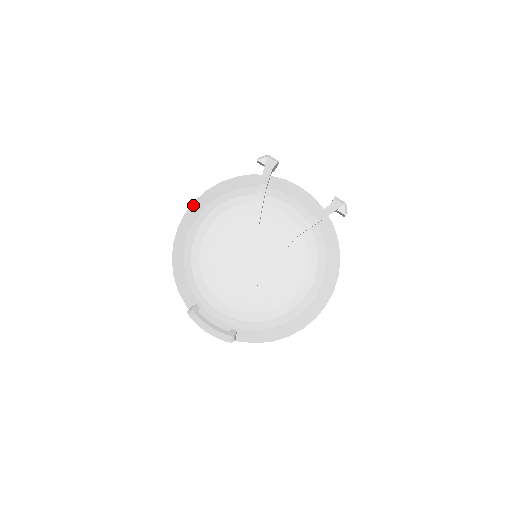
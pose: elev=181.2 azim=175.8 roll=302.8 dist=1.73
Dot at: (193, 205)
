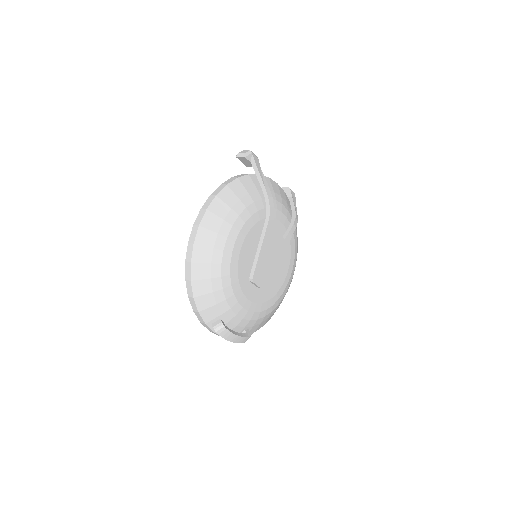
Dot at: (207, 215)
